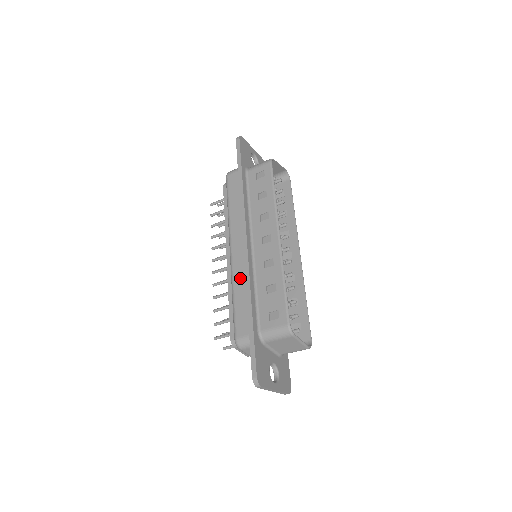
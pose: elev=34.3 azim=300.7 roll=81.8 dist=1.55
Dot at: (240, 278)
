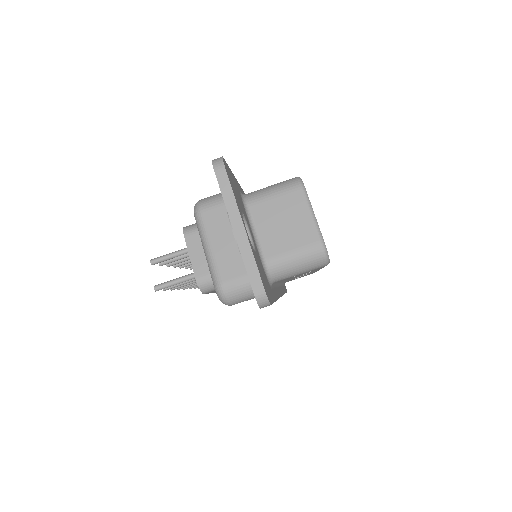
Dot at: occluded
